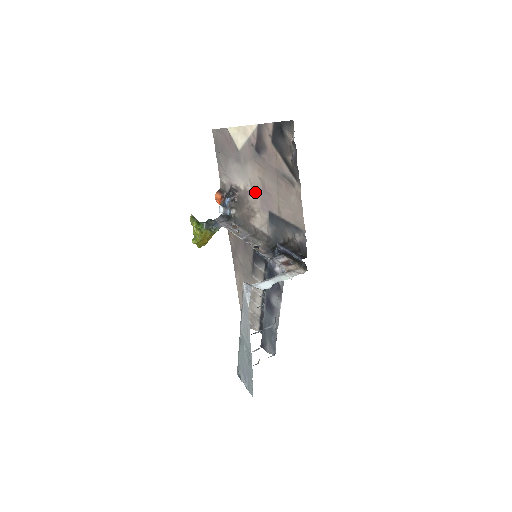
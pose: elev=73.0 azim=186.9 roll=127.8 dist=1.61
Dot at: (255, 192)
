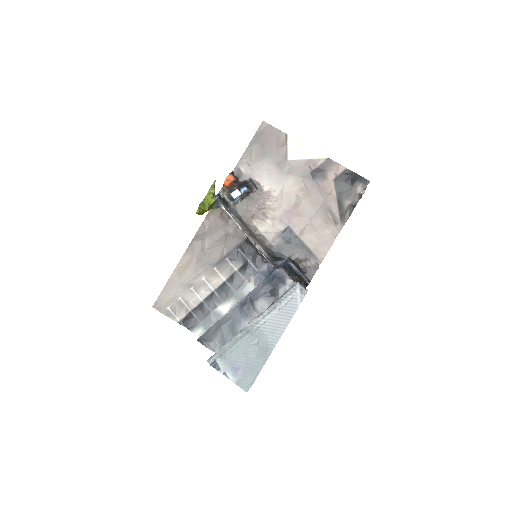
Dot at: (282, 202)
